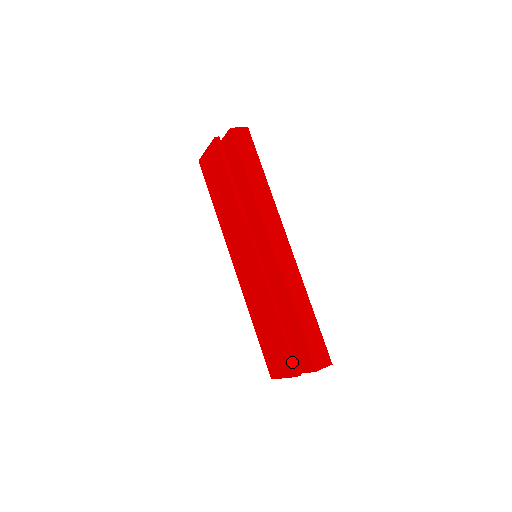
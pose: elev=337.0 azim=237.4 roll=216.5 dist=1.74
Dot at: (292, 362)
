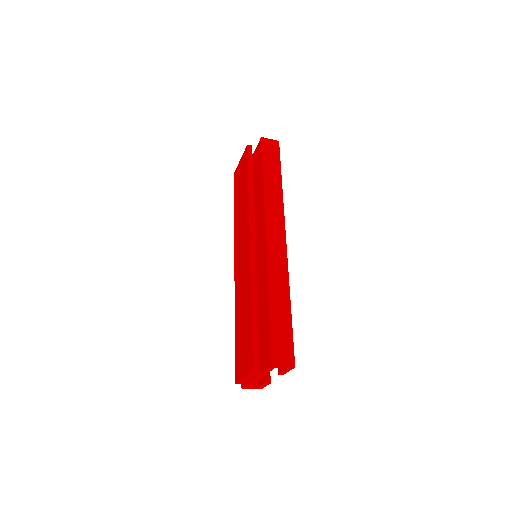
Dot at: (253, 353)
